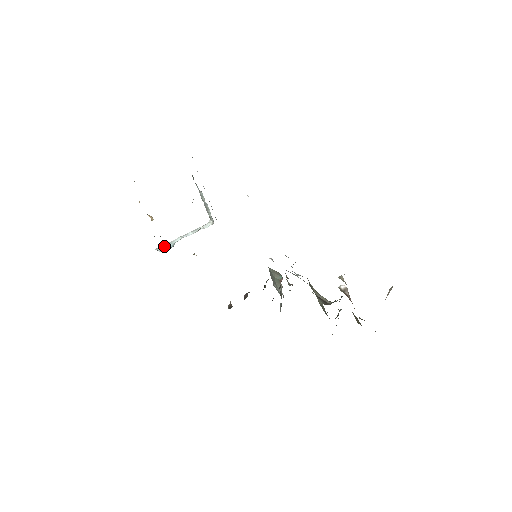
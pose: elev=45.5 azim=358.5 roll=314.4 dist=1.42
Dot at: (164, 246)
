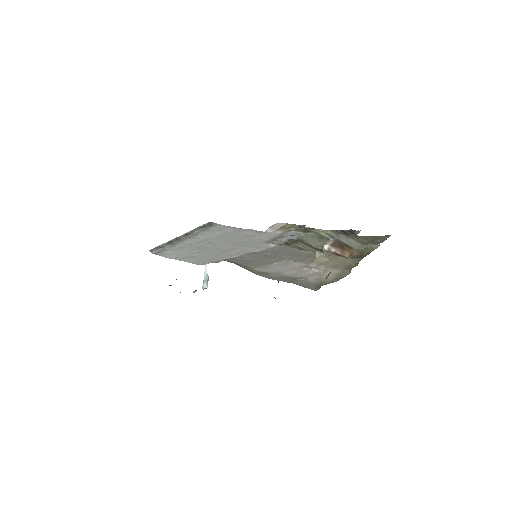
Dot at: (204, 281)
